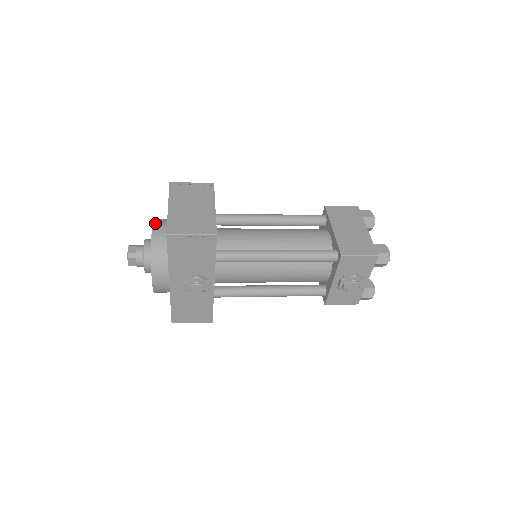
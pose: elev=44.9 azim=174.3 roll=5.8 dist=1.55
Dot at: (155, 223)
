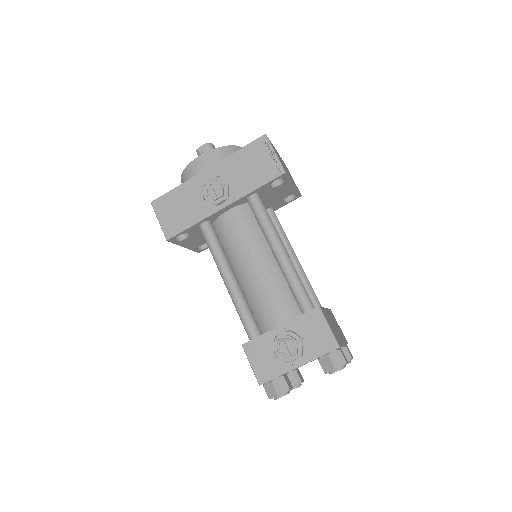
Dot at: occluded
